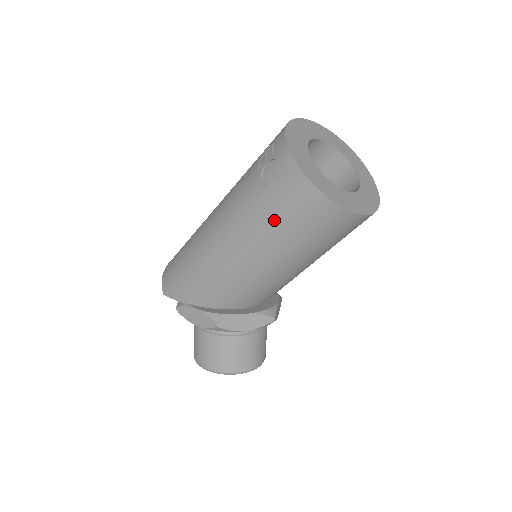
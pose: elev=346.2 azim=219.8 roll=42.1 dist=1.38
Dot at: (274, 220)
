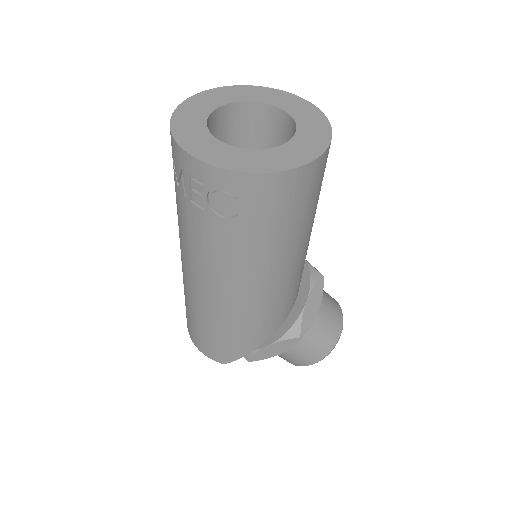
Dot at: (271, 232)
